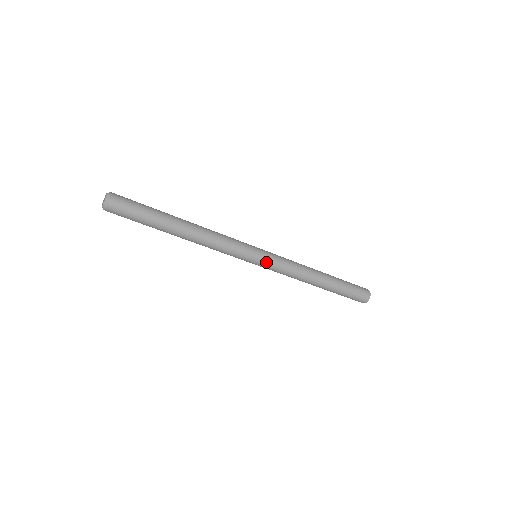
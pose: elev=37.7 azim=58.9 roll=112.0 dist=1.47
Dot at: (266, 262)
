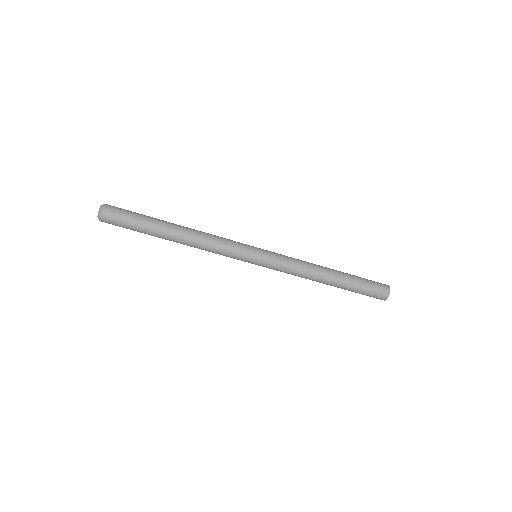
Dot at: (267, 257)
